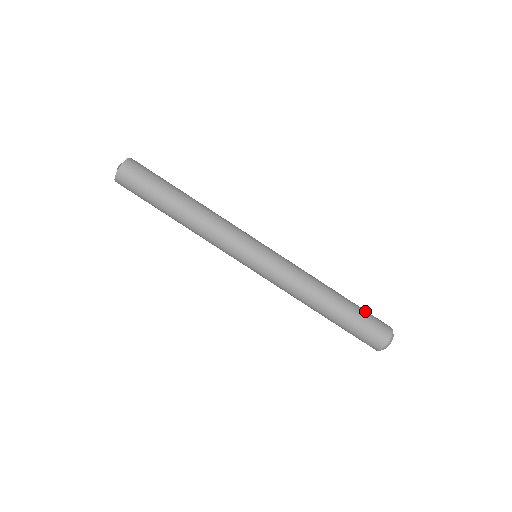
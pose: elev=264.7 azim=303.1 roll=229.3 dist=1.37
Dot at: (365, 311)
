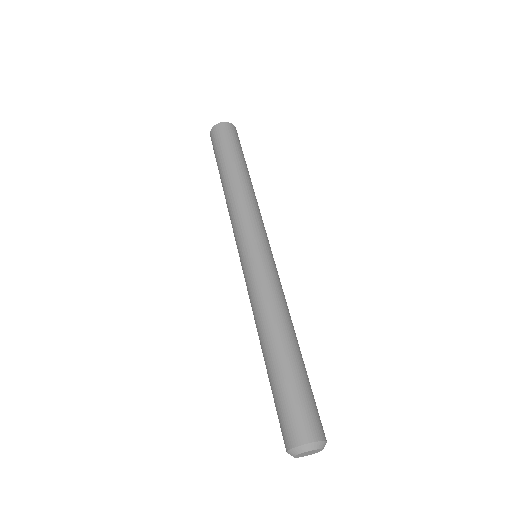
Dot at: (302, 390)
